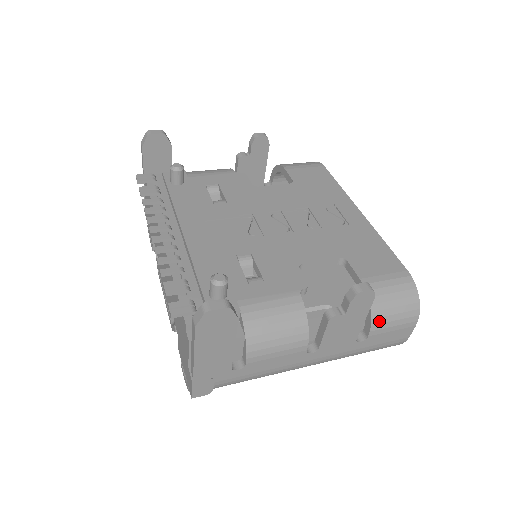
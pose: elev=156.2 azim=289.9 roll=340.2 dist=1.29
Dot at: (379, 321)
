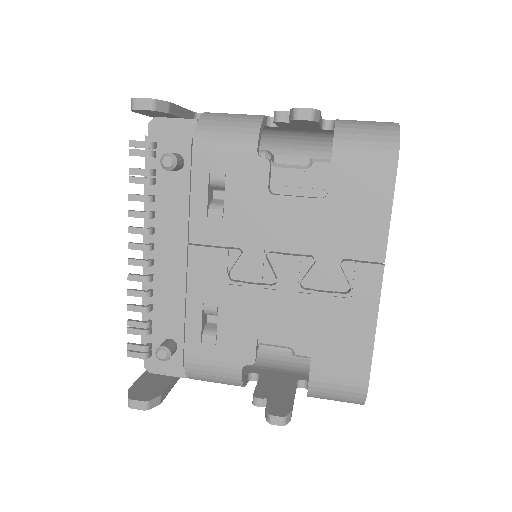
Dot at: (316, 397)
